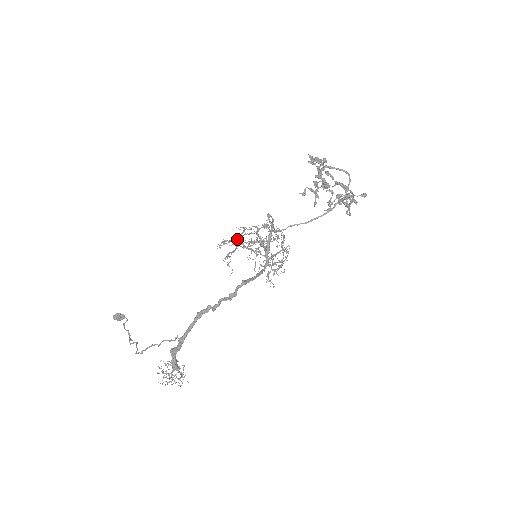
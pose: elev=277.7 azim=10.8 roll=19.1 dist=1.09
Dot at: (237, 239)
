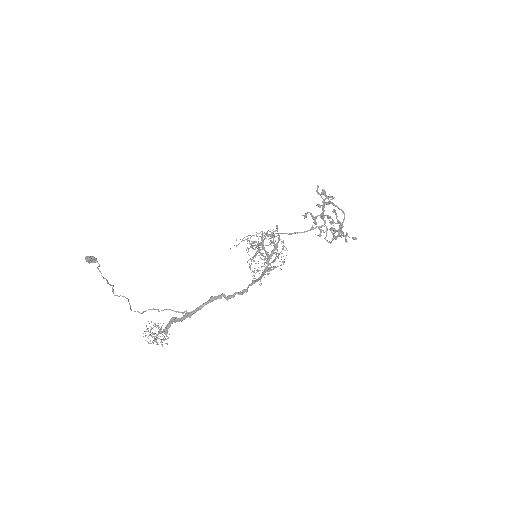
Dot at: (258, 245)
